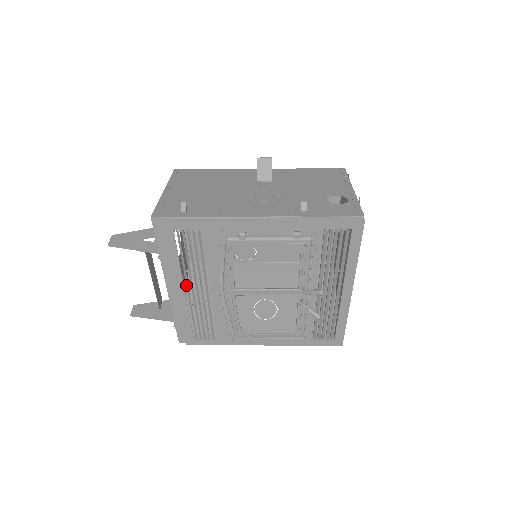
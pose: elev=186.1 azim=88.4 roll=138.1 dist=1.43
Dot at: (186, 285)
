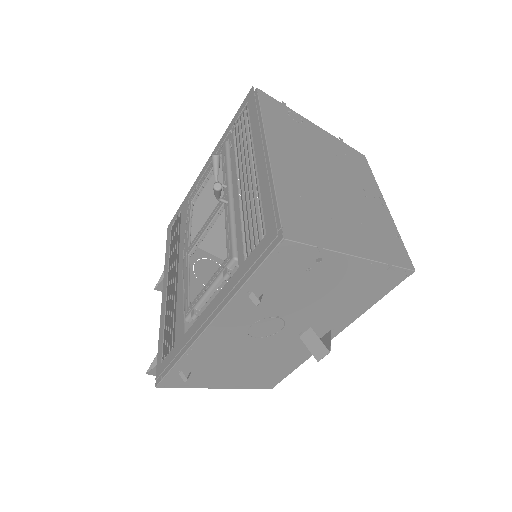
Dot at: (169, 279)
